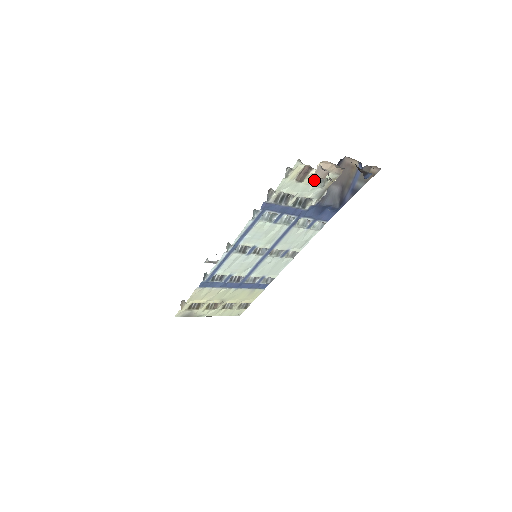
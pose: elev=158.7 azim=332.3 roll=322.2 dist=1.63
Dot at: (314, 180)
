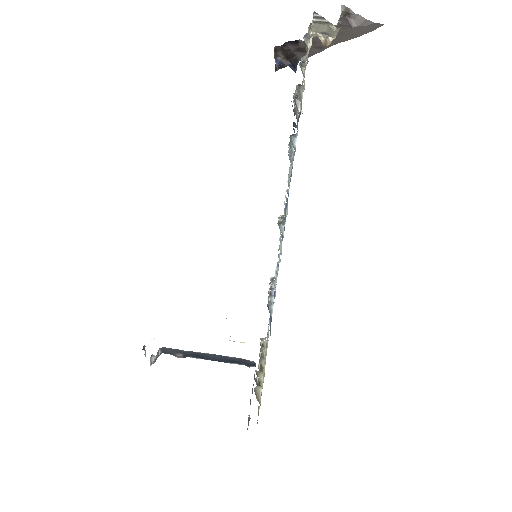
Dot at: occluded
